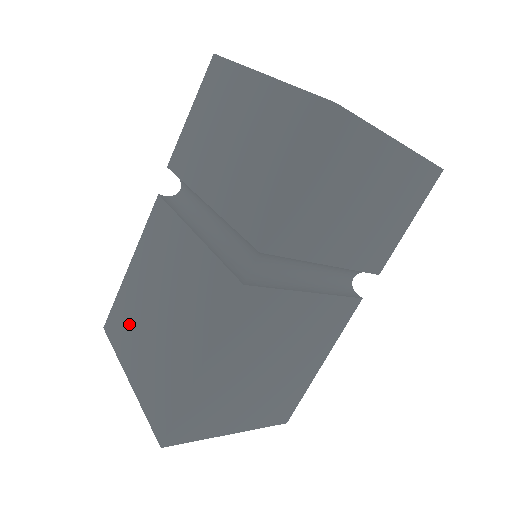
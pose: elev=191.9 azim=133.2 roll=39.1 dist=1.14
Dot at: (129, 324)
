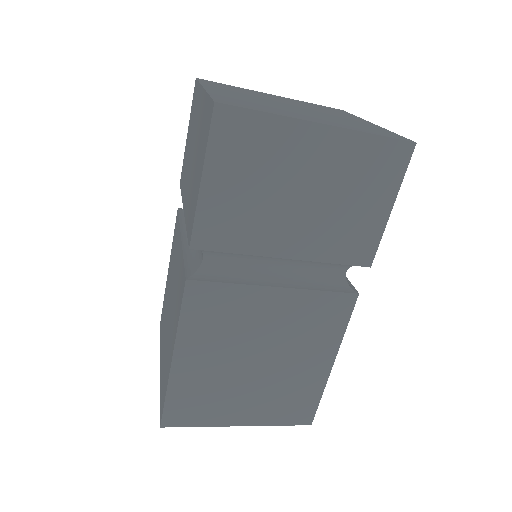
Dot at: occluded
